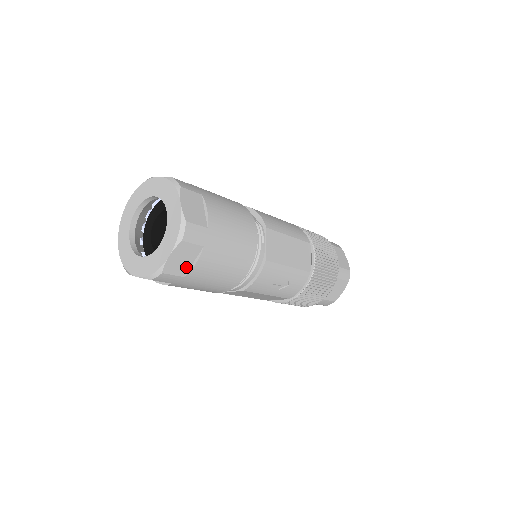
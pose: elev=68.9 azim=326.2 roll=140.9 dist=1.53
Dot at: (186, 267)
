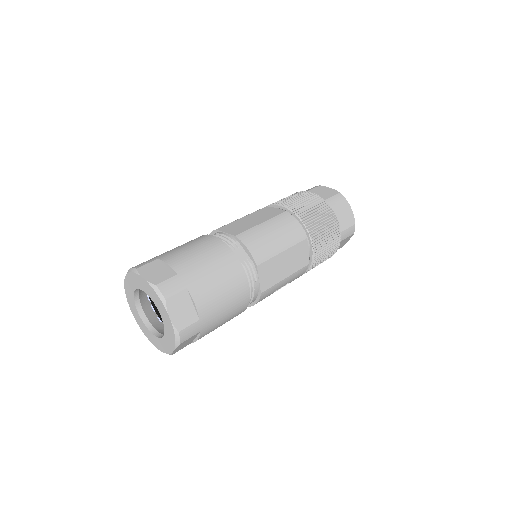
Dot at: (190, 341)
